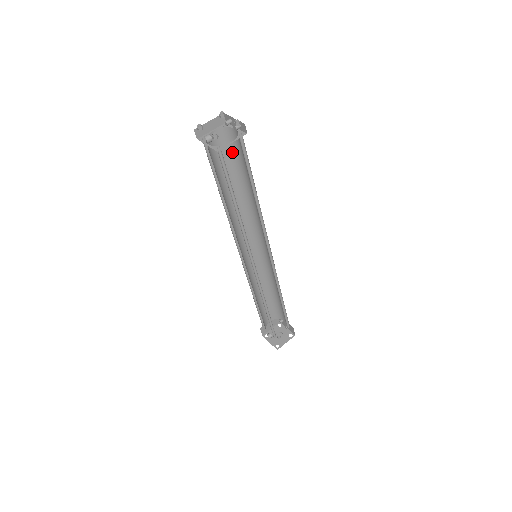
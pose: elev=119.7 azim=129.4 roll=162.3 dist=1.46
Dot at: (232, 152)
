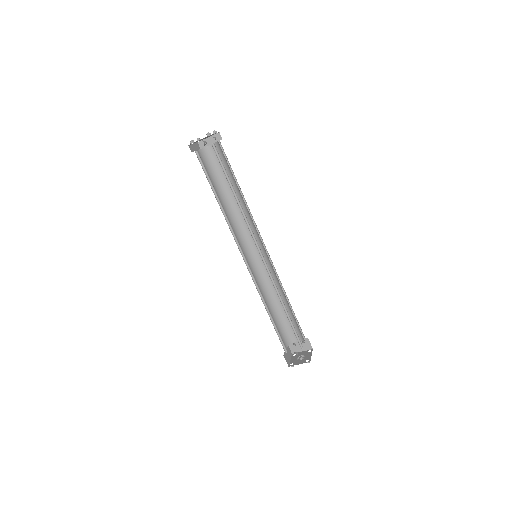
Dot at: (212, 167)
